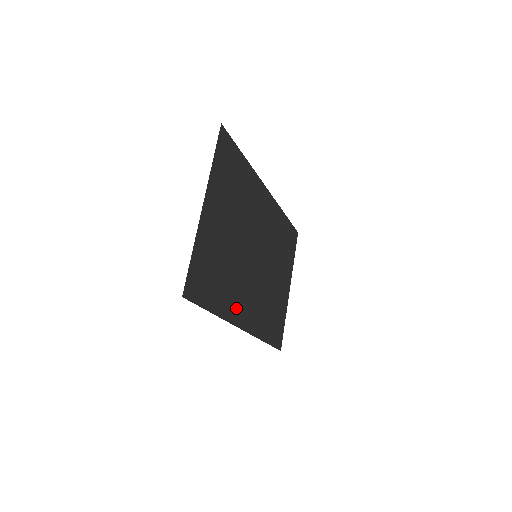
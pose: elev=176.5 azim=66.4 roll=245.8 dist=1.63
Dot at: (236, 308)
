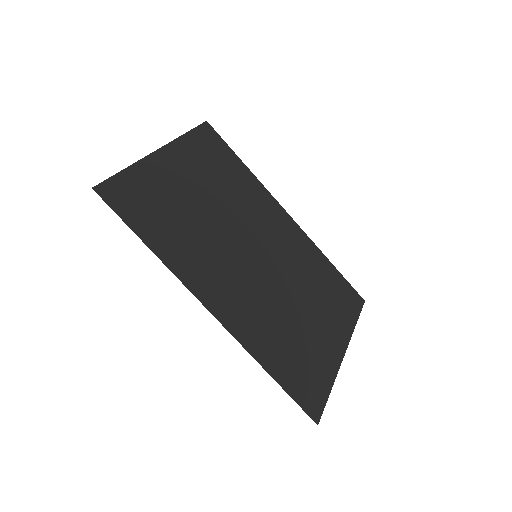
Dot at: (200, 277)
